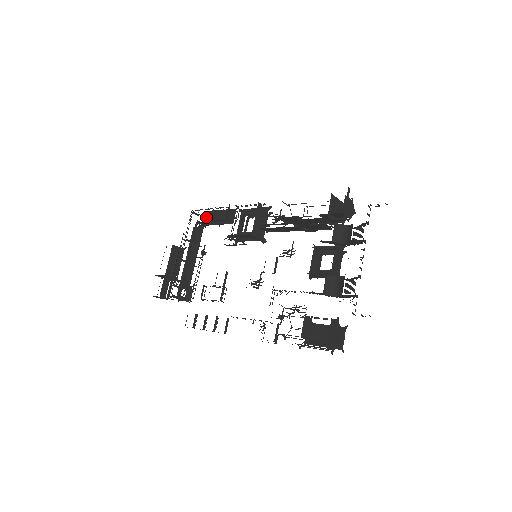
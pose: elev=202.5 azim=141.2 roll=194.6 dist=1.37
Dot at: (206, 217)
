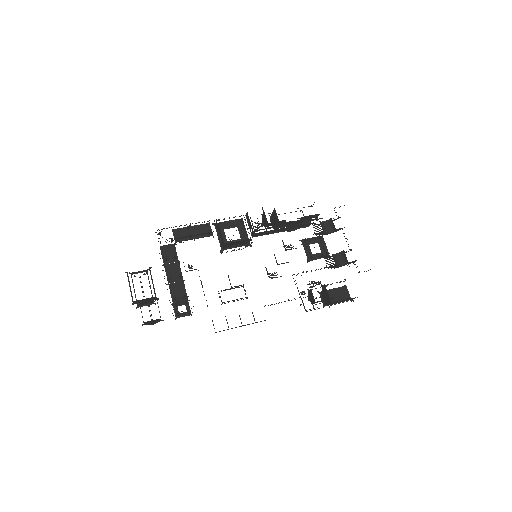
Dot at: (173, 235)
